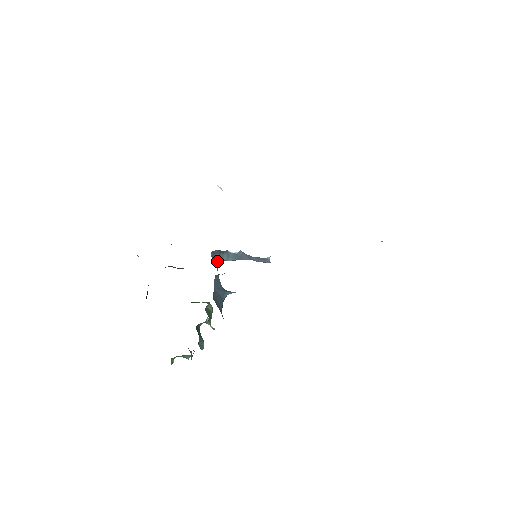
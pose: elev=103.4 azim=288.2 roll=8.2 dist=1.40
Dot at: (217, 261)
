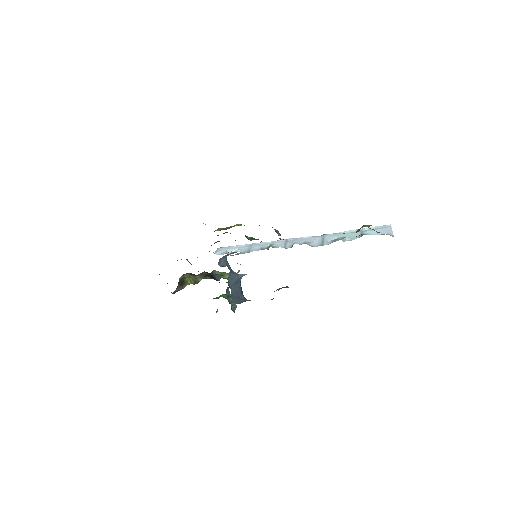
Dot at: (224, 258)
